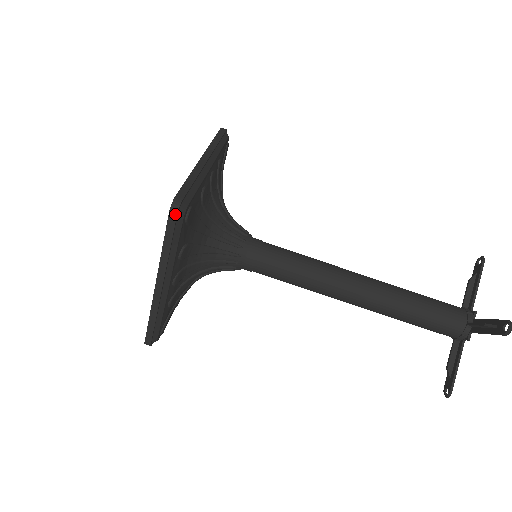
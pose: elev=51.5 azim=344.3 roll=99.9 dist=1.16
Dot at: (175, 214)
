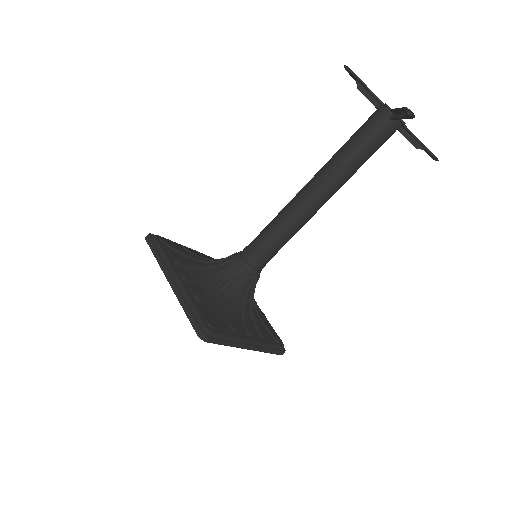
Dot at: (208, 339)
